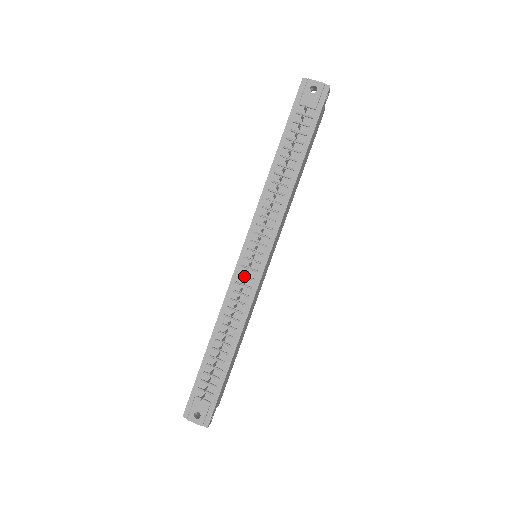
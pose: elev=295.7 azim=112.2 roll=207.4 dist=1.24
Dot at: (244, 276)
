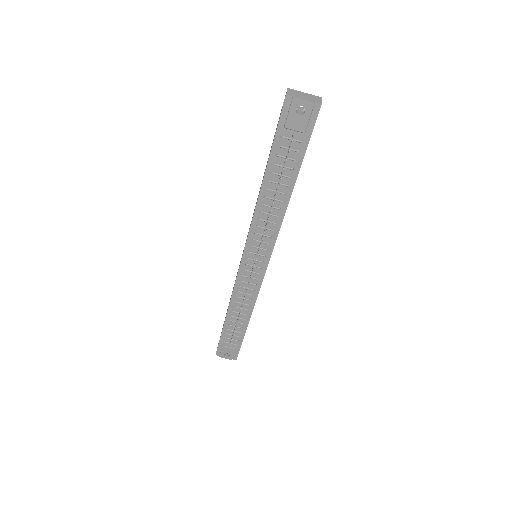
Dot at: (248, 277)
